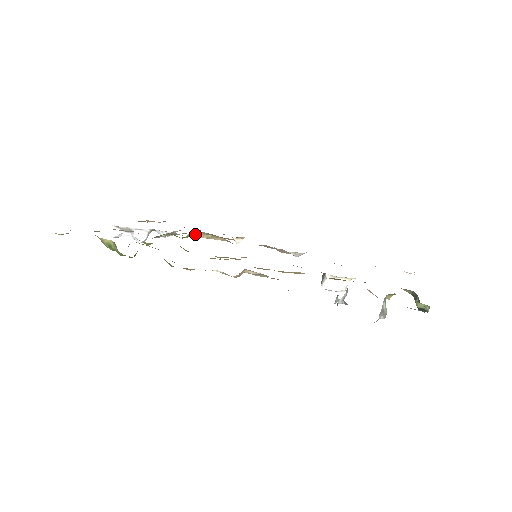
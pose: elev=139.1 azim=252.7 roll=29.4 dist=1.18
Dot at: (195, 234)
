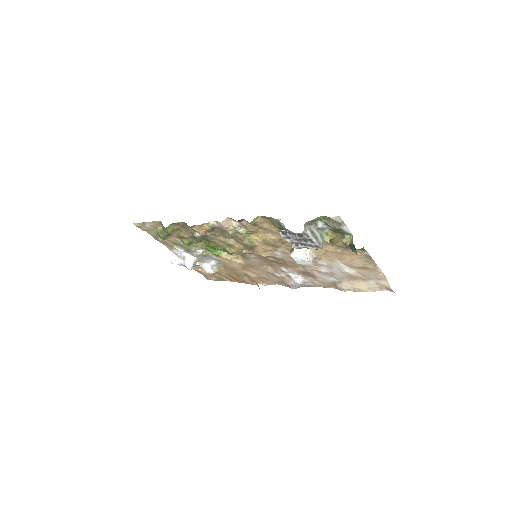
Dot at: (222, 254)
